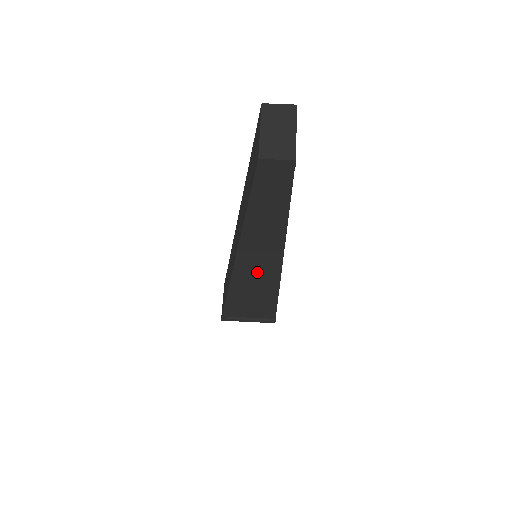
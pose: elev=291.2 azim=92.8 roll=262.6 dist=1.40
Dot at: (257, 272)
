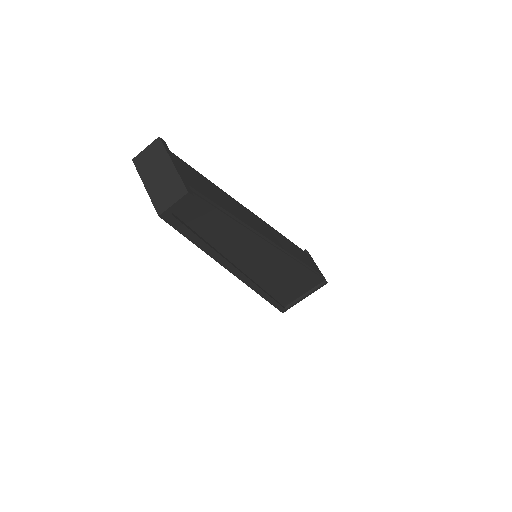
Dot at: (267, 269)
